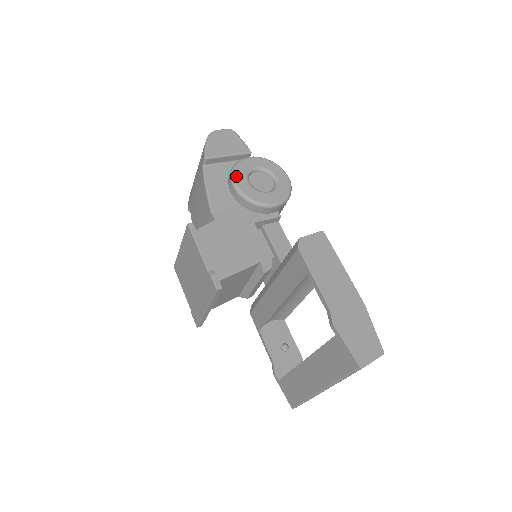
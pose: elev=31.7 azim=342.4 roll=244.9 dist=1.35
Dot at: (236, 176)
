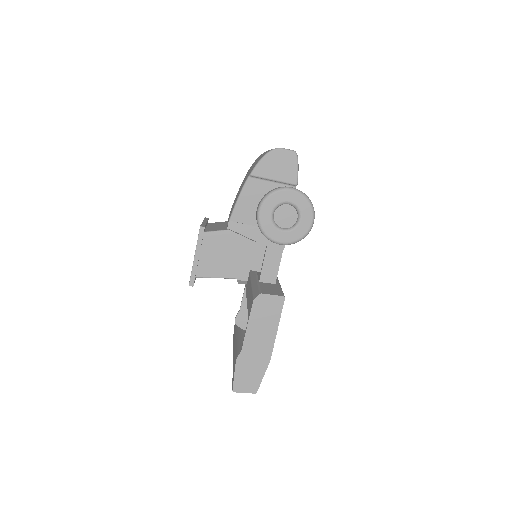
Dot at: (265, 204)
